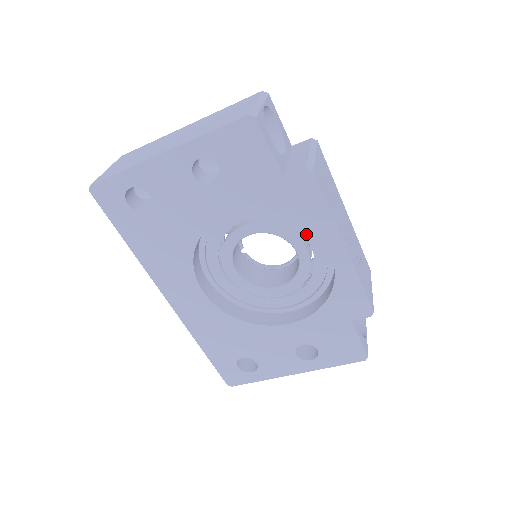
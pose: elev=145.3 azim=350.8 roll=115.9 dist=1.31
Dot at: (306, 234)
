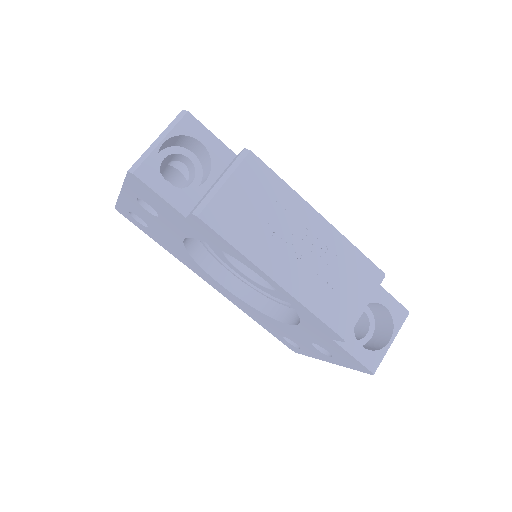
Dot at: occluded
